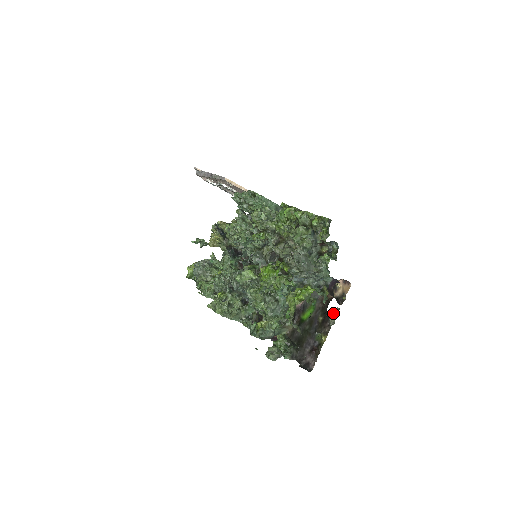
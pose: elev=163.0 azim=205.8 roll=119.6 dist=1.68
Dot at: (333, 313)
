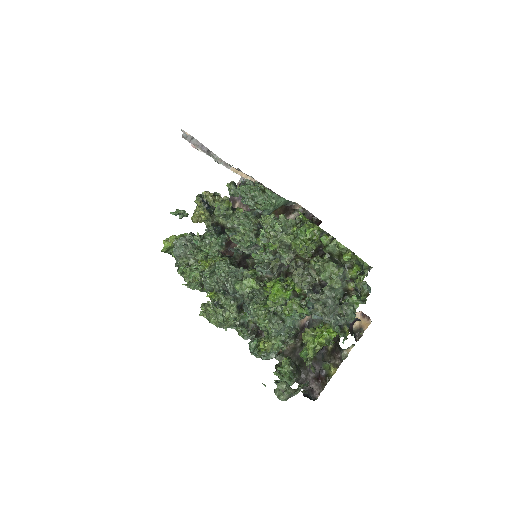
Dot at: (347, 348)
